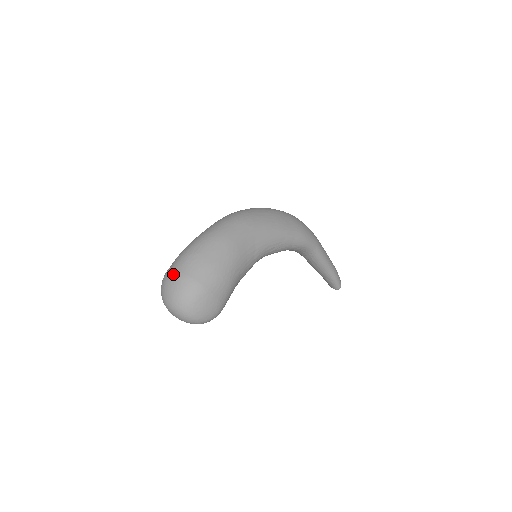
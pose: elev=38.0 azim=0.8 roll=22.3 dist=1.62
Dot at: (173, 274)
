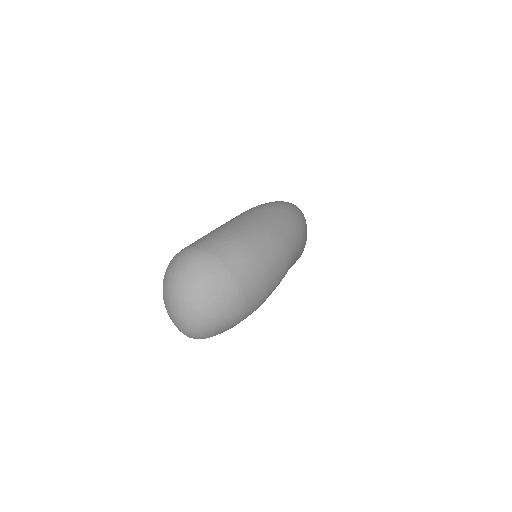
Dot at: (226, 275)
